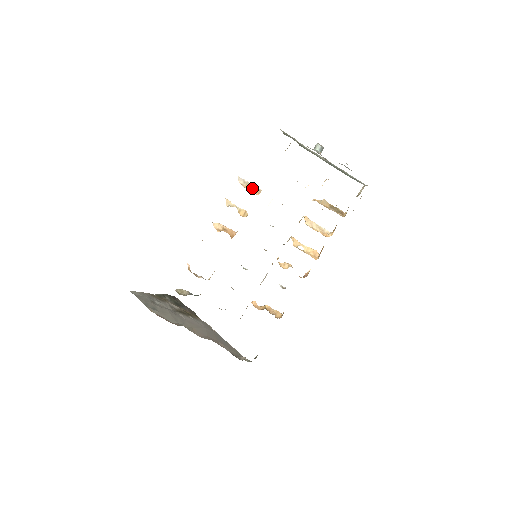
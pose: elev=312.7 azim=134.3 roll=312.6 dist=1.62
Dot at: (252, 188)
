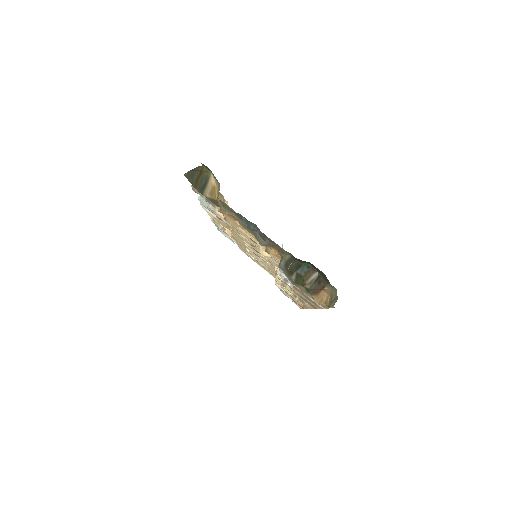
Dot at: occluded
